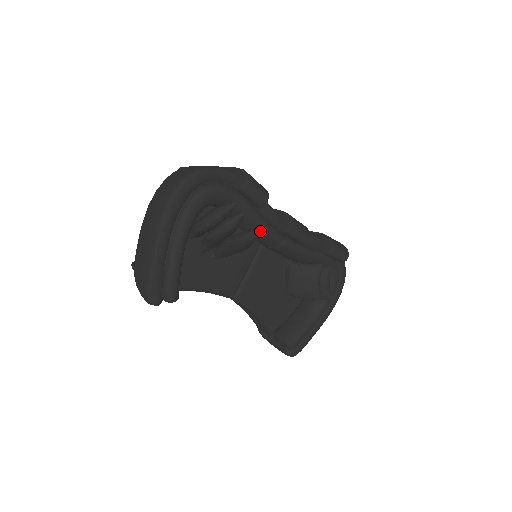
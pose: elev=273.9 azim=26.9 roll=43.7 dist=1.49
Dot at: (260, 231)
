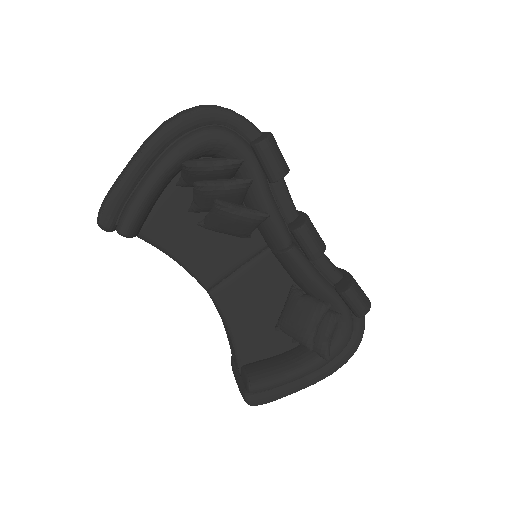
Dot at: (263, 213)
